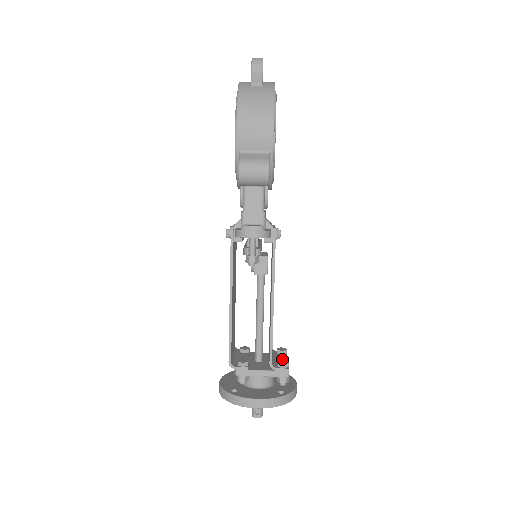
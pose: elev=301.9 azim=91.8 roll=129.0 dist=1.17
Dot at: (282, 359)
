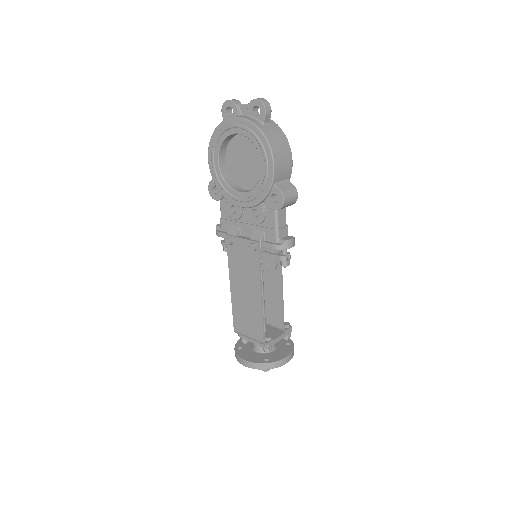
Dot at: occluded
